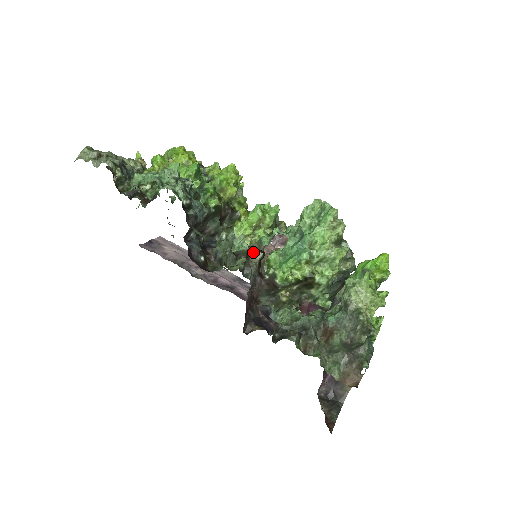
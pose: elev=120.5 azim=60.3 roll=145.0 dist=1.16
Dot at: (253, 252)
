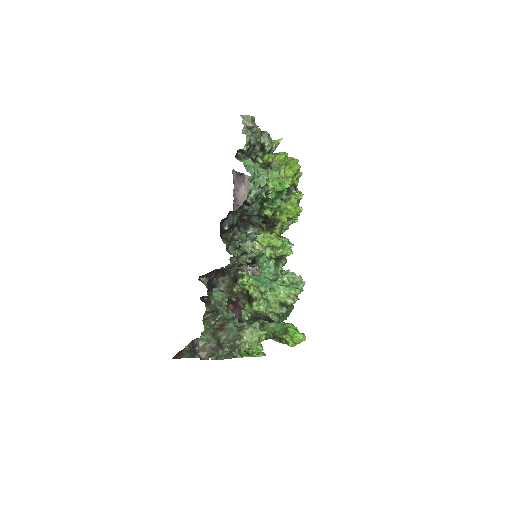
Dot at: (249, 256)
